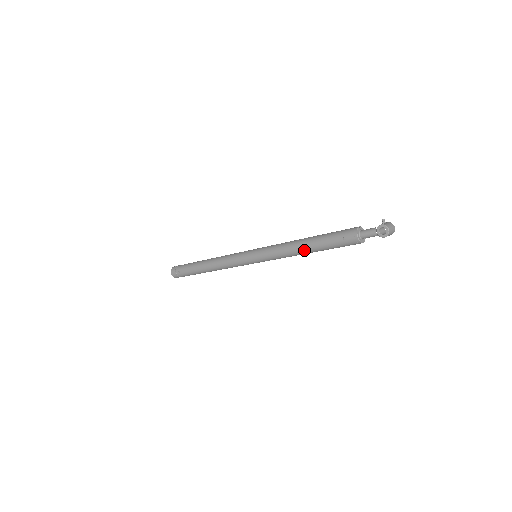
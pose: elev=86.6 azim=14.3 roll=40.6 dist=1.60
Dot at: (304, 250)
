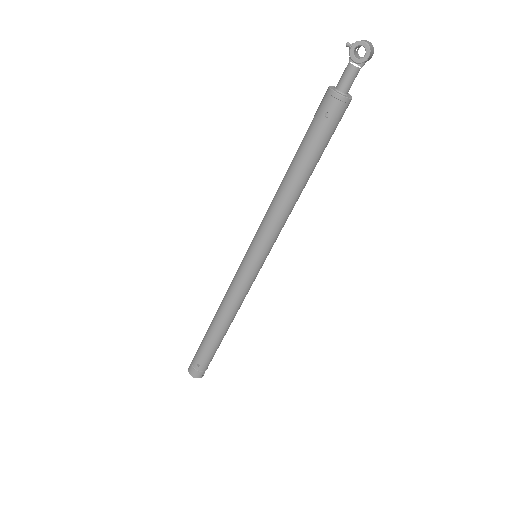
Dot at: (297, 184)
